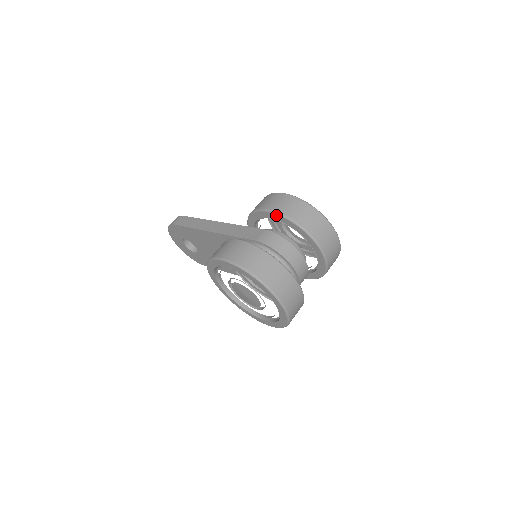
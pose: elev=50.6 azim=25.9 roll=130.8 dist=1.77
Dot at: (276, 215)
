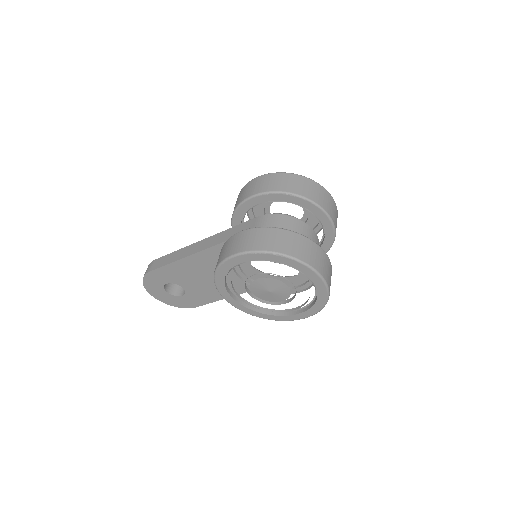
Dot at: (264, 196)
